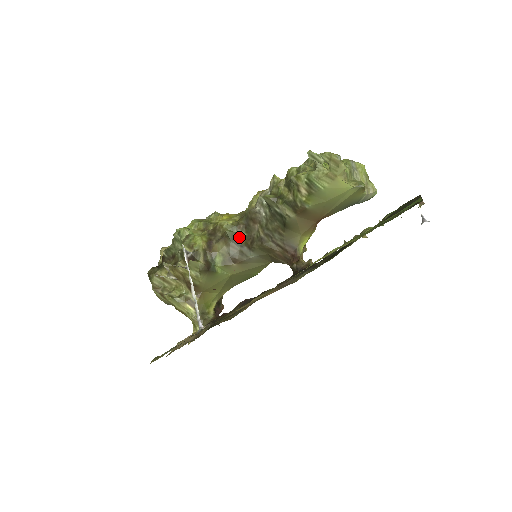
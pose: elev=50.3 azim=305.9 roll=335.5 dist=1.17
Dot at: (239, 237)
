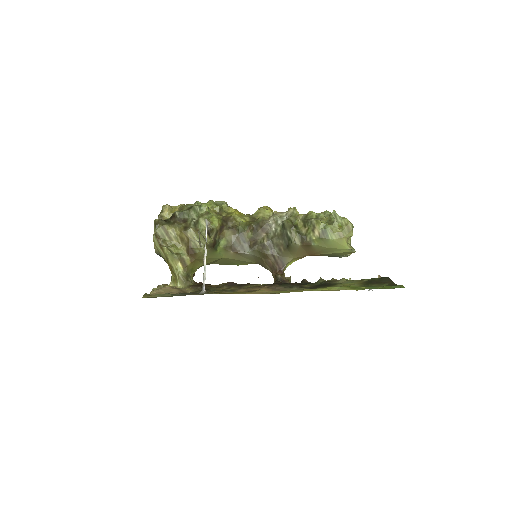
Dot at: (246, 235)
